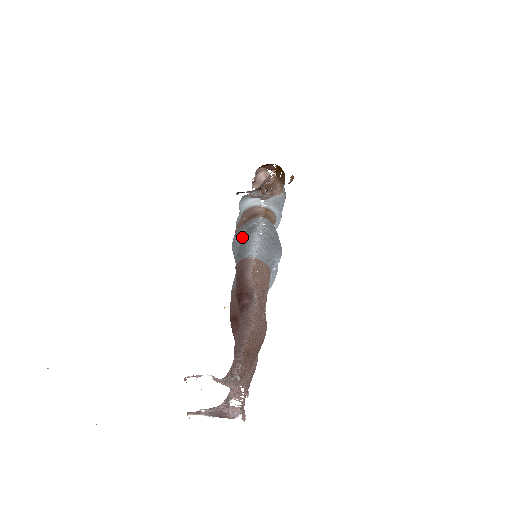
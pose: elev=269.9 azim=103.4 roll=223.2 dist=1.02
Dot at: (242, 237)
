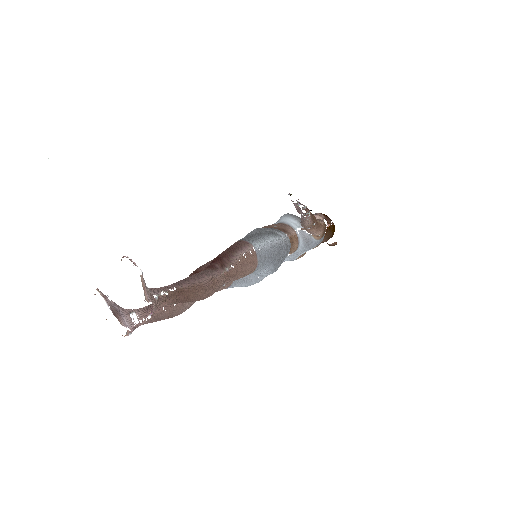
Dot at: (261, 232)
